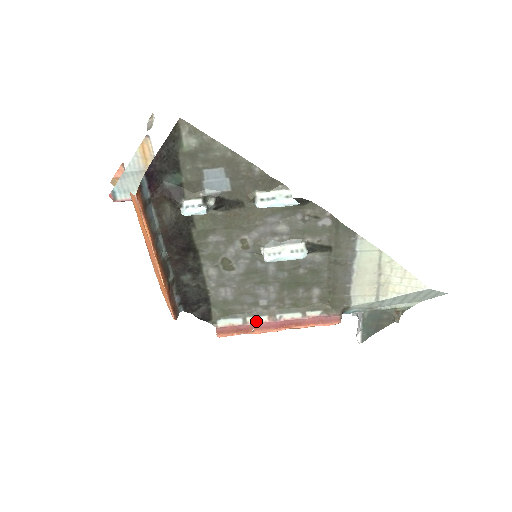
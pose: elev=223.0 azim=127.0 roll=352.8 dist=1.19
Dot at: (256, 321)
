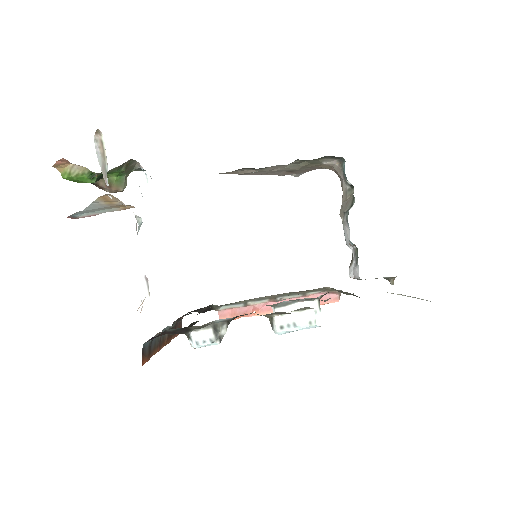
Dot at: (257, 303)
